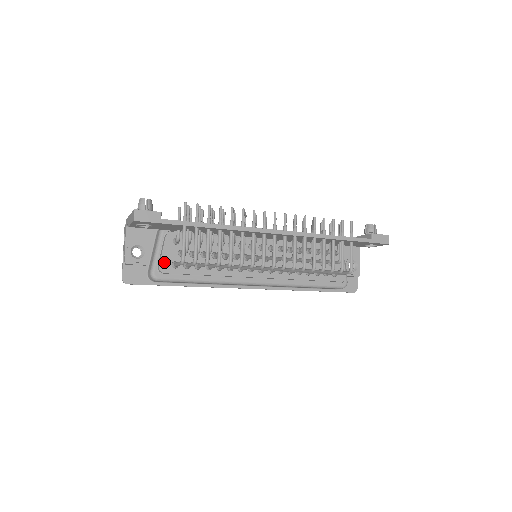
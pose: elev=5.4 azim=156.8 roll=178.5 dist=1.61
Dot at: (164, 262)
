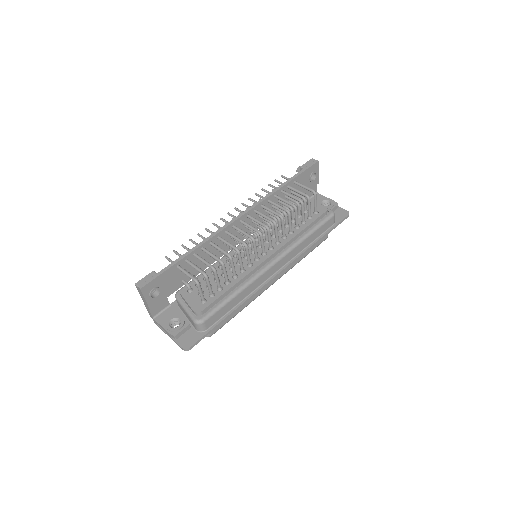
Dot at: (195, 307)
